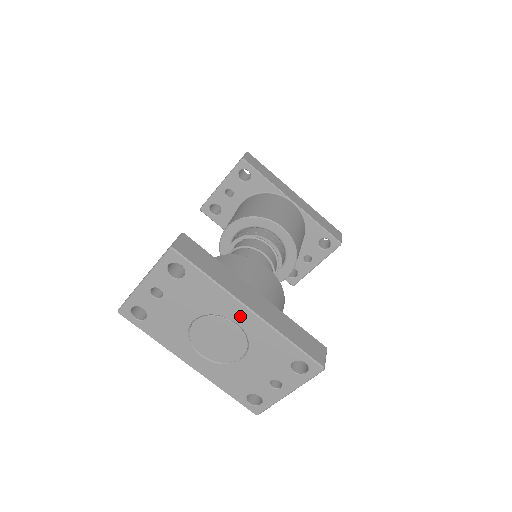
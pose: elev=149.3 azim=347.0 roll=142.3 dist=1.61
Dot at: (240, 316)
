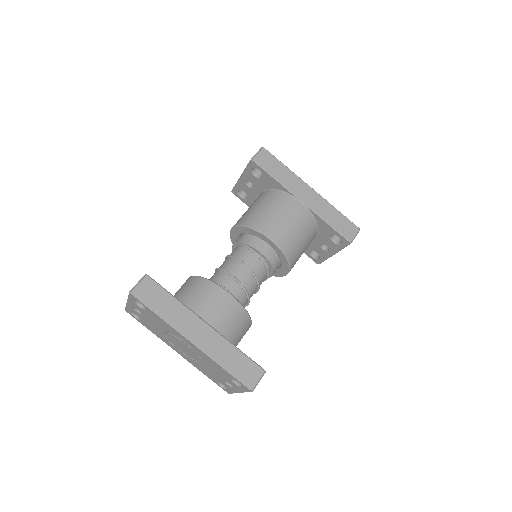
Dot at: (187, 342)
